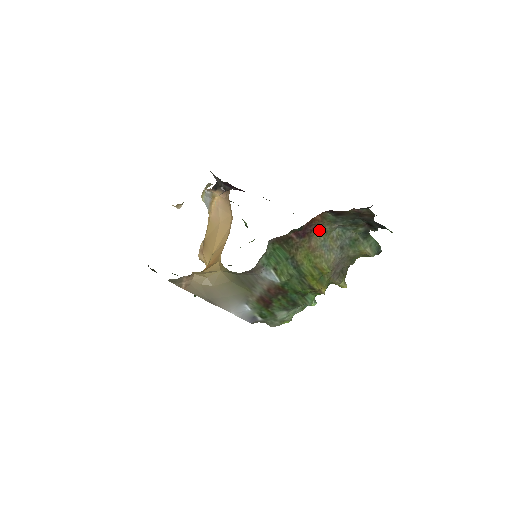
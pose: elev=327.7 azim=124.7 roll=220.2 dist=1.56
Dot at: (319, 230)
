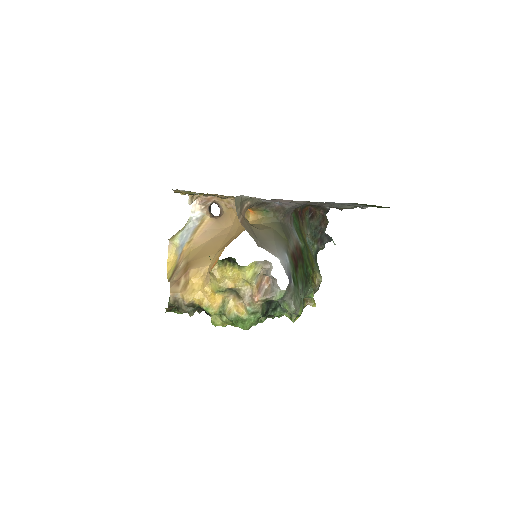
Dot at: (303, 227)
